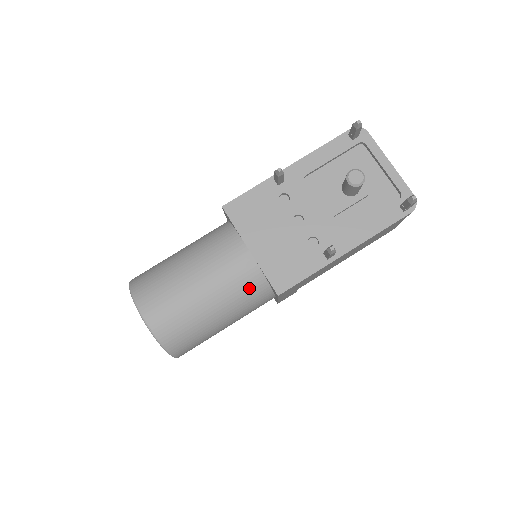
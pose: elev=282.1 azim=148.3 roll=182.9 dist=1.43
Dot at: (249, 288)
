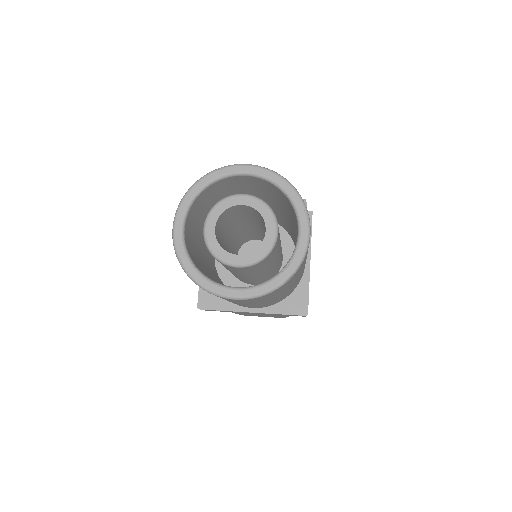
Dot at: occluded
